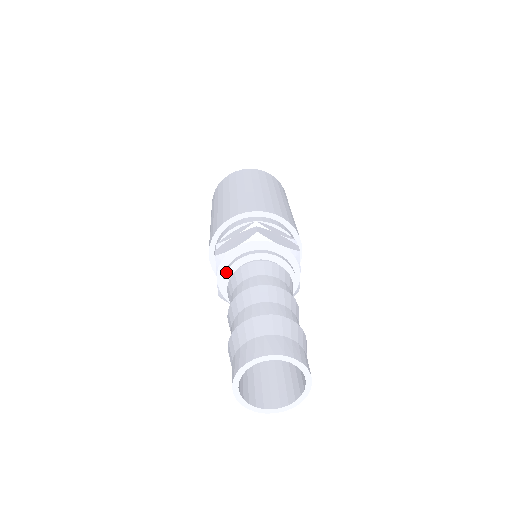
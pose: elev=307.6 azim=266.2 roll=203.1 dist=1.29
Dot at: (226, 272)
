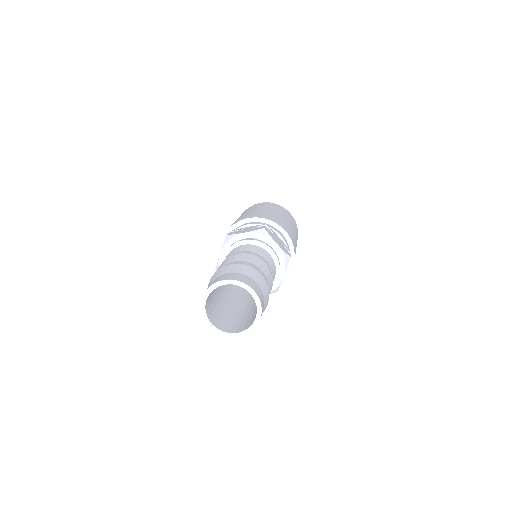
Dot at: (229, 247)
